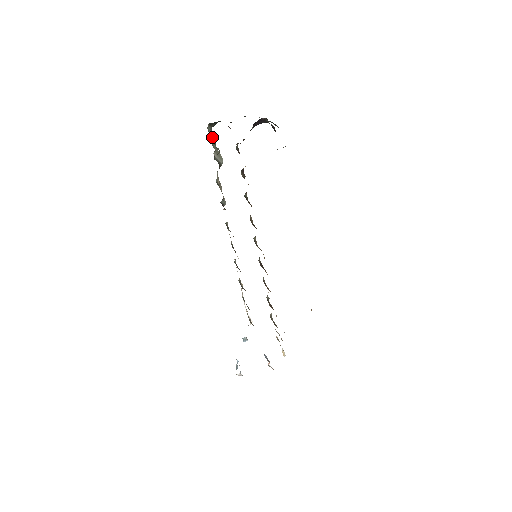
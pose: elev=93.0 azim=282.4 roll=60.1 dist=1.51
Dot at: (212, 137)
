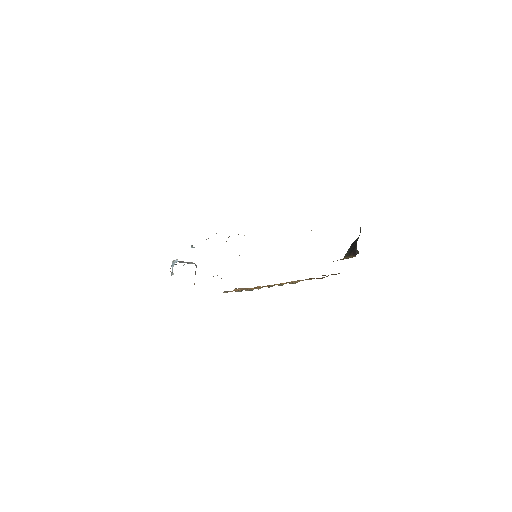
Dot at: occluded
